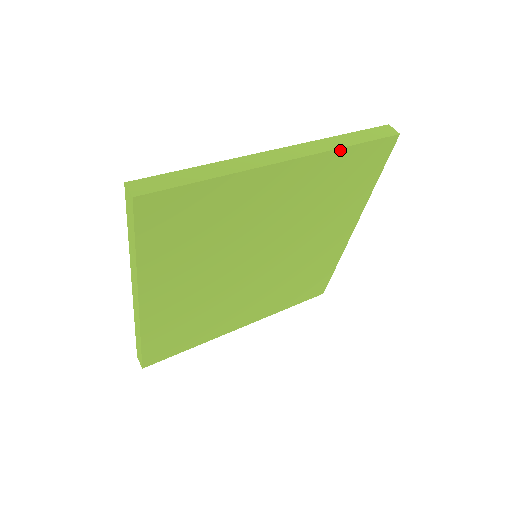
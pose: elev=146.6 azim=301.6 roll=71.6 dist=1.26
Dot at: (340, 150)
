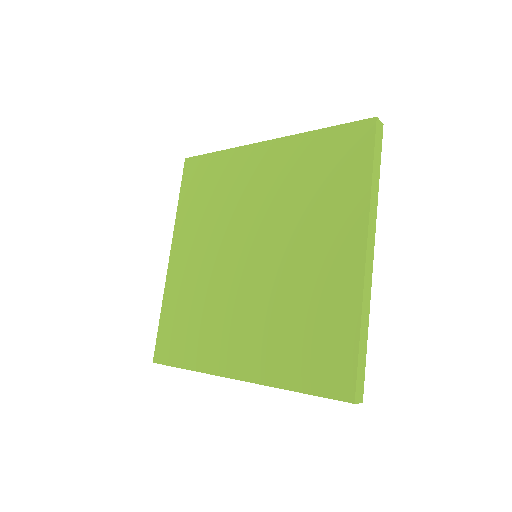
Dot at: (375, 196)
